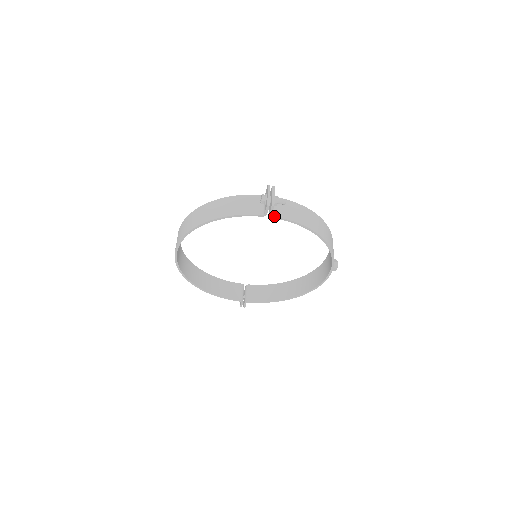
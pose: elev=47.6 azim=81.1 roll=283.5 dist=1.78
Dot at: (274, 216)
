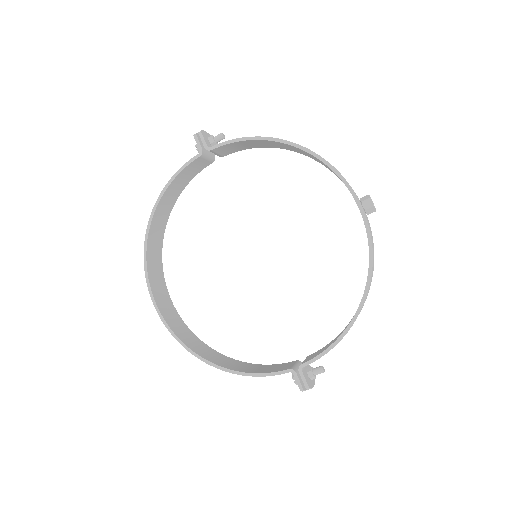
Dot at: (211, 147)
